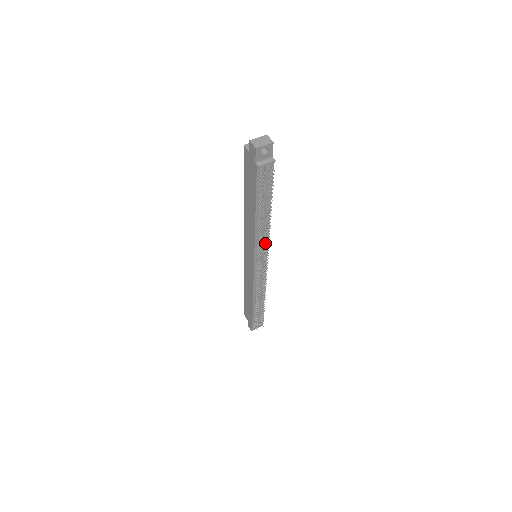
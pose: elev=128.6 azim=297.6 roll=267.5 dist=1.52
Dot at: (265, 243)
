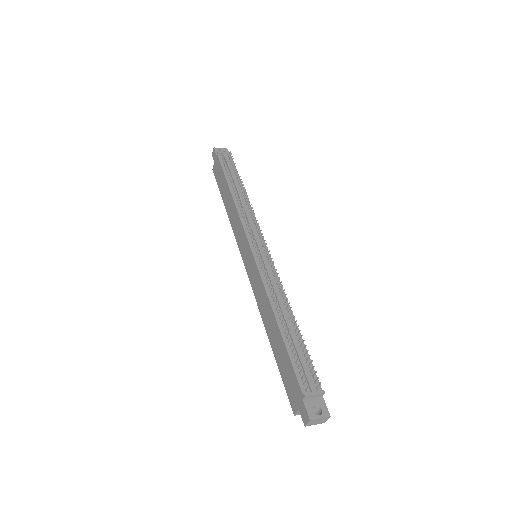
Dot at: (253, 222)
